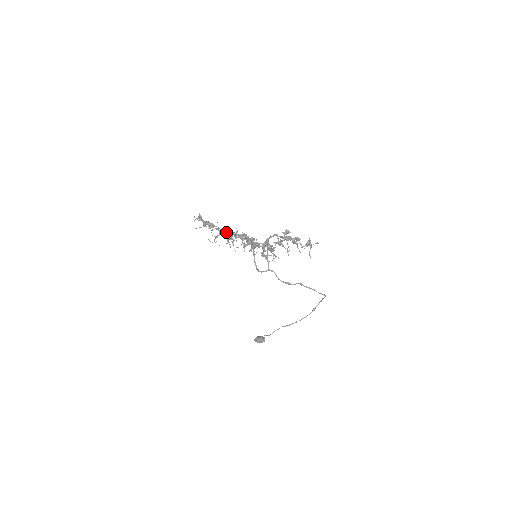
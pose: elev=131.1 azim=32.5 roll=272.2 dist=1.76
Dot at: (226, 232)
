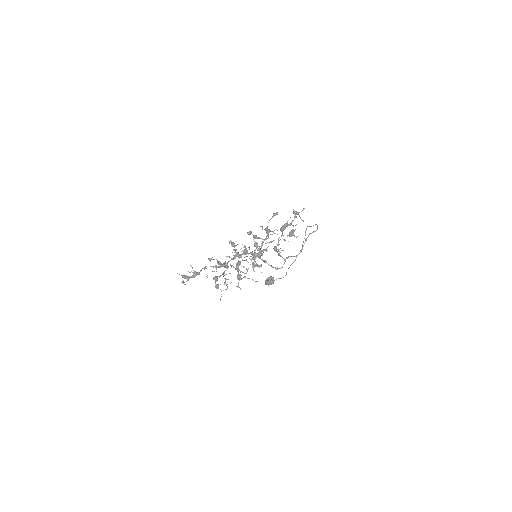
Dot at: occluded
